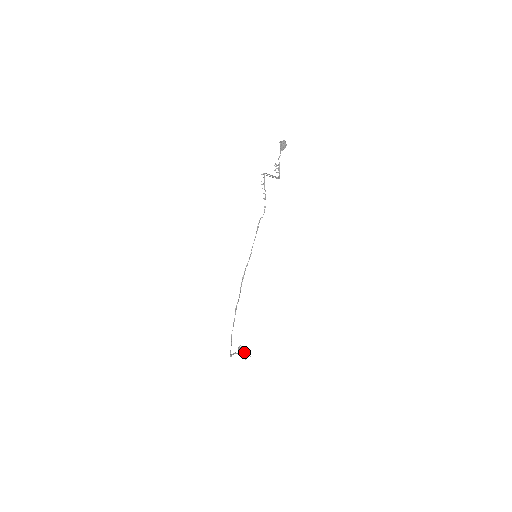
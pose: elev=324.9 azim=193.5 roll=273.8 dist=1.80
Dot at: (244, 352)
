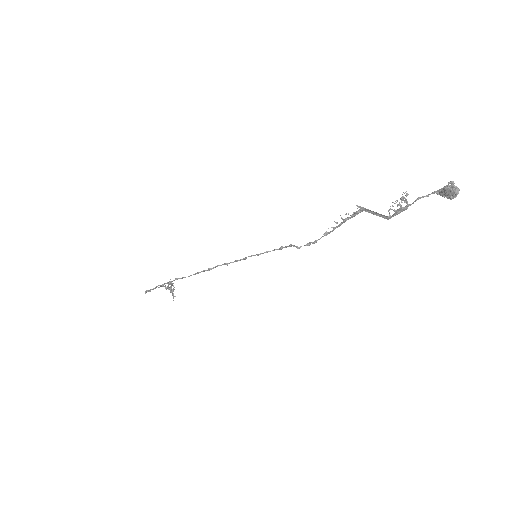
Dot at: (171, 291)
